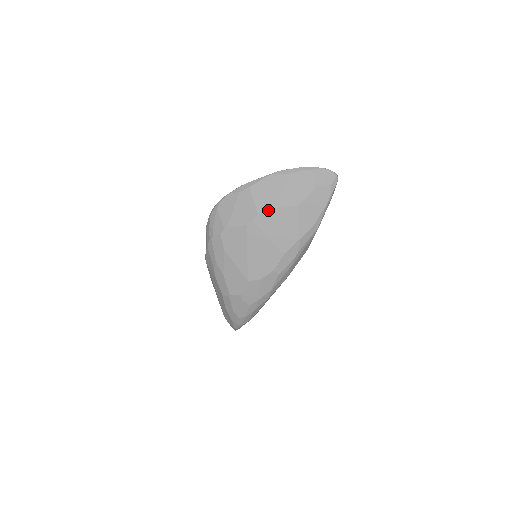
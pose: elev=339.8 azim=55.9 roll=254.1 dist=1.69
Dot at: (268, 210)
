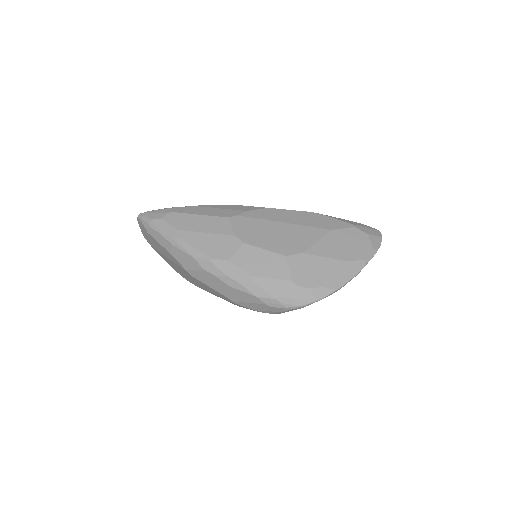
Dot at: occluded
